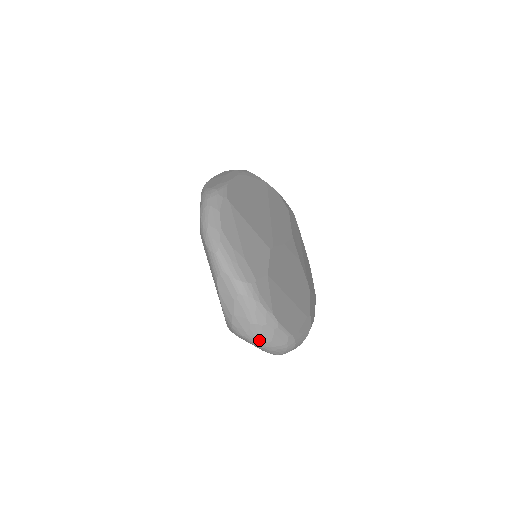
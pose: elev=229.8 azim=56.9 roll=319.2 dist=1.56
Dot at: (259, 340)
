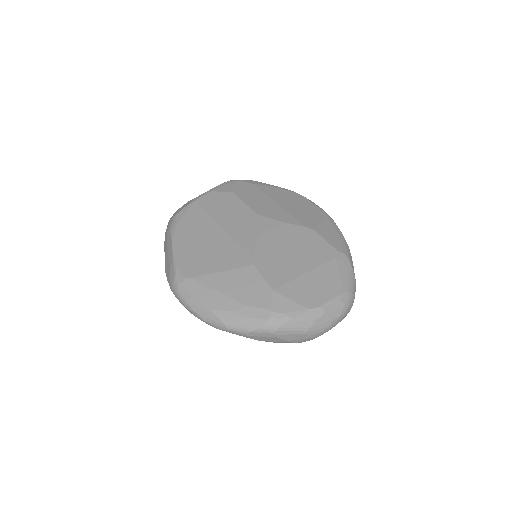
Dot at: (325, 330)
